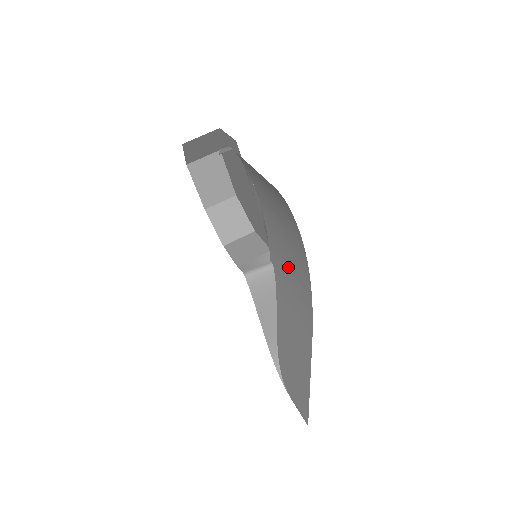
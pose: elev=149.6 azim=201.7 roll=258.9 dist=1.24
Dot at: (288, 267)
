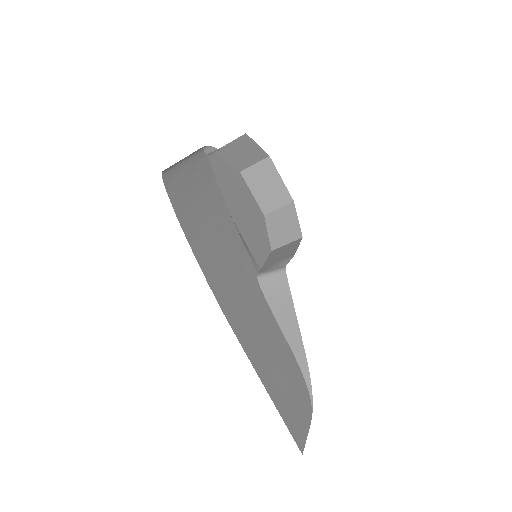
Dot at: occluded
